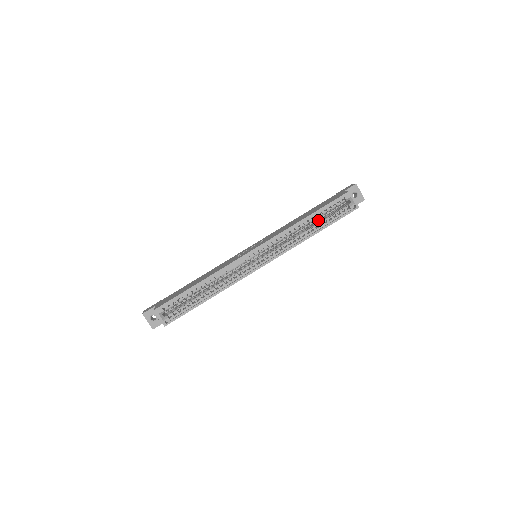
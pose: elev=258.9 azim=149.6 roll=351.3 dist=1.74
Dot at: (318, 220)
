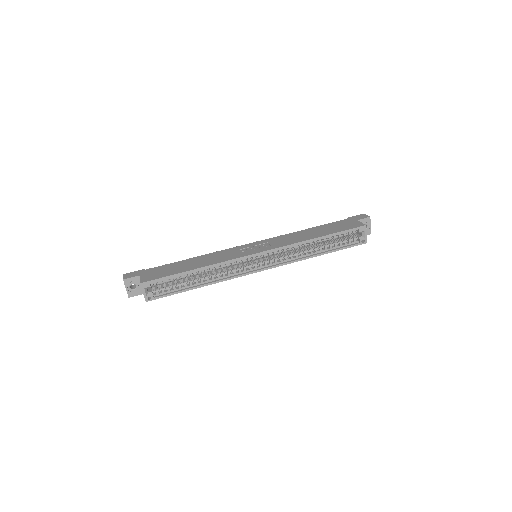
Dot at: (326, 242)
